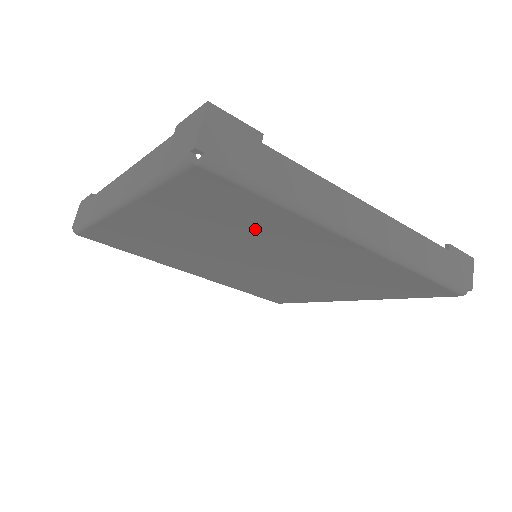
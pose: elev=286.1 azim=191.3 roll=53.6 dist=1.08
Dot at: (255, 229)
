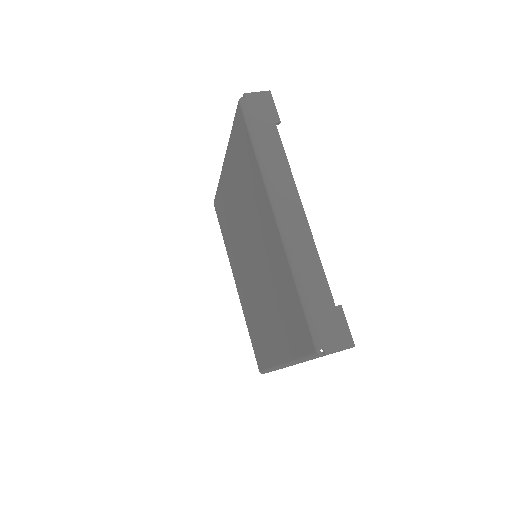
Dot at: (250, 189)
